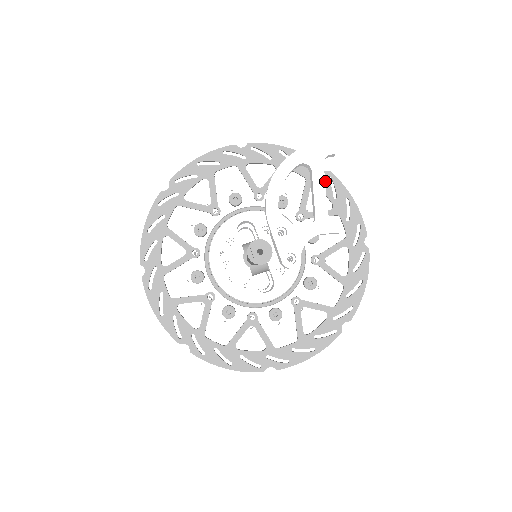
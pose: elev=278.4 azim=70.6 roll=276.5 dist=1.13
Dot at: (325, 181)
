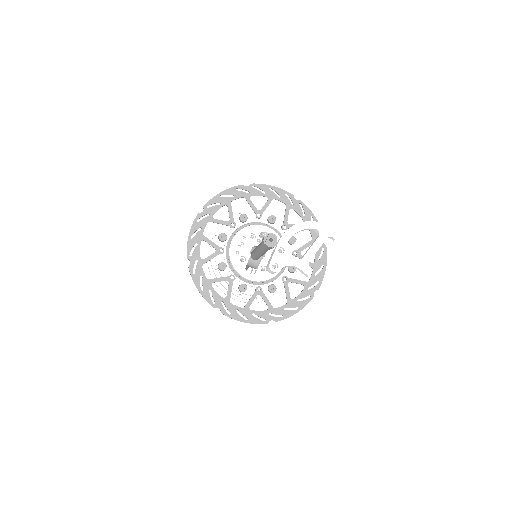
Dot at: (320, 248)
